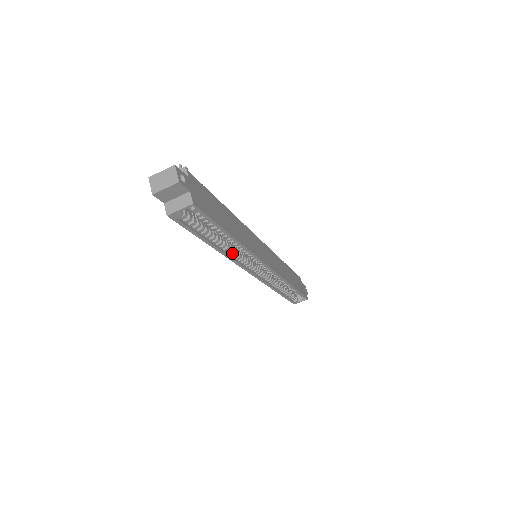
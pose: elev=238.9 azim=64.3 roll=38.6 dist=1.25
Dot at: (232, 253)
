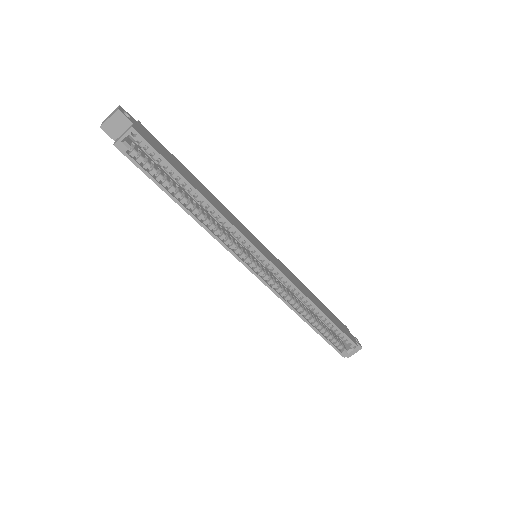
Dot at: (210, 225)
